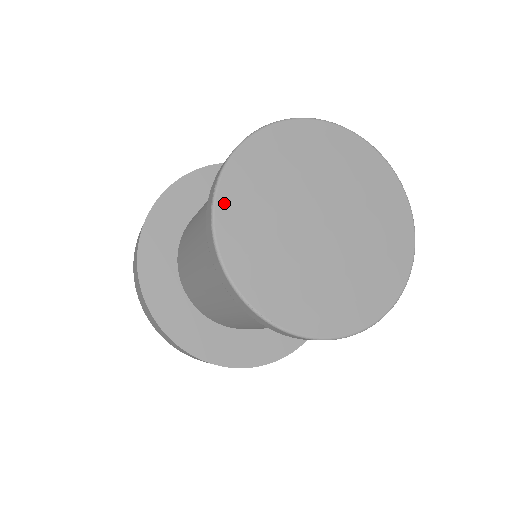
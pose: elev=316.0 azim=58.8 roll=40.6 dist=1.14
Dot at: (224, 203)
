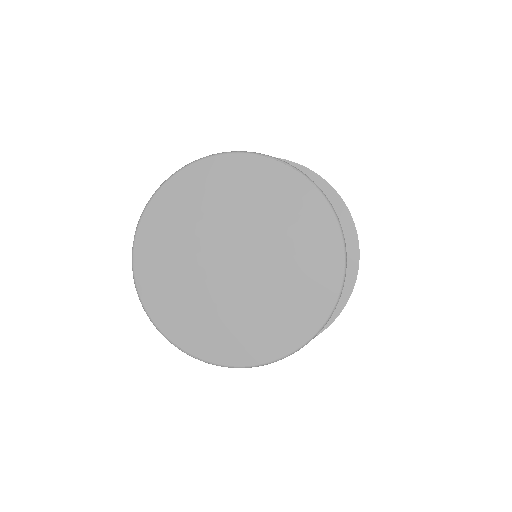
Dot at: (141, 261)
